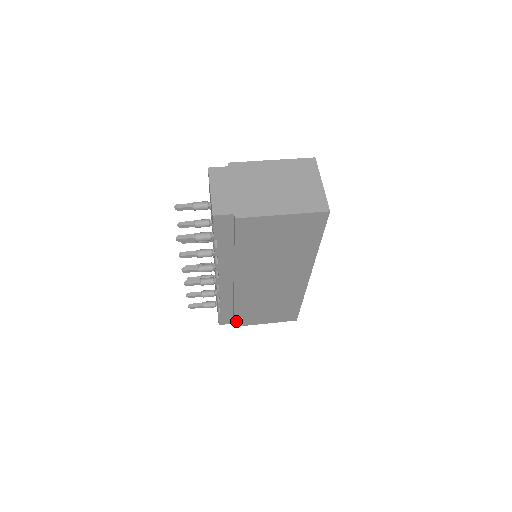
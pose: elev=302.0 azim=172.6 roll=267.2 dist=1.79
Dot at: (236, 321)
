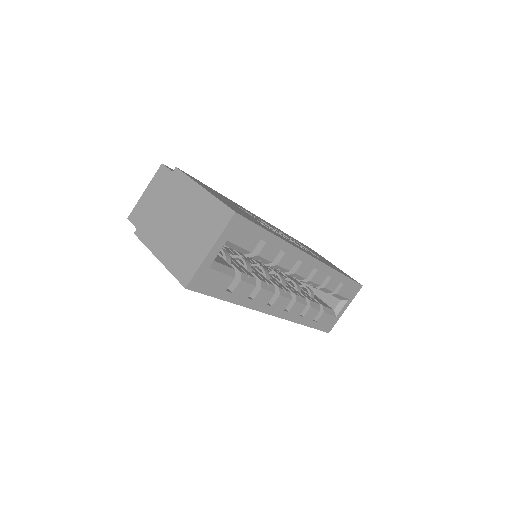
Dot at: occluded
